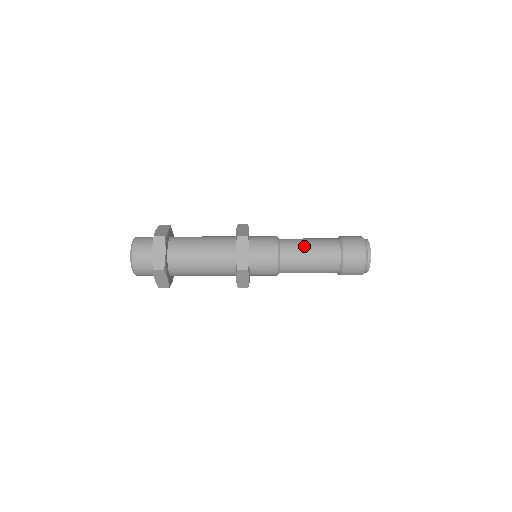
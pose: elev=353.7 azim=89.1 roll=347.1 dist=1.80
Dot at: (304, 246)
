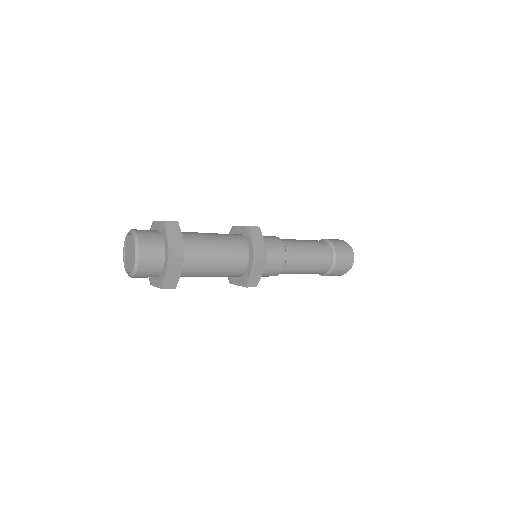
Dot at: (306, 259)
